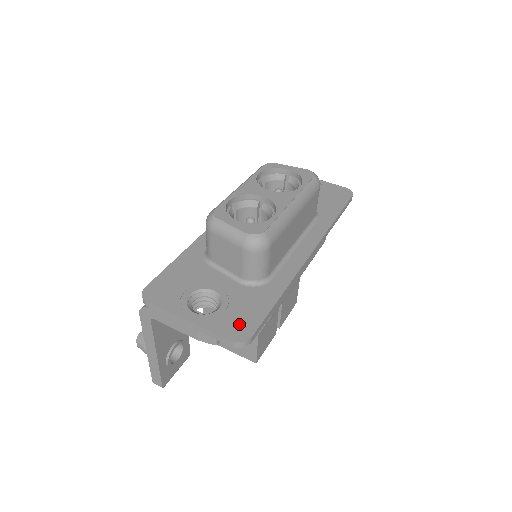
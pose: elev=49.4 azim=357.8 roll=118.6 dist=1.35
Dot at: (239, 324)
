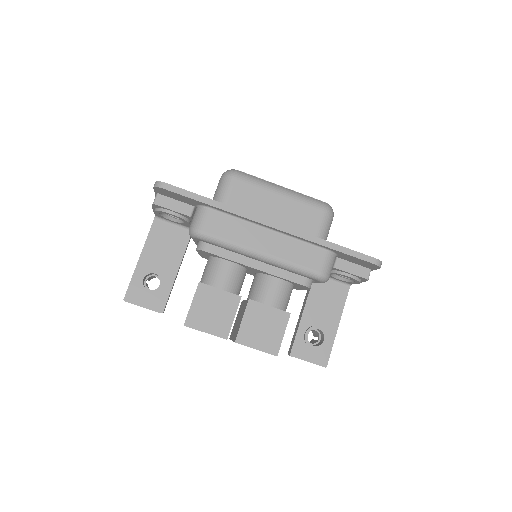
Dot at: occluded
